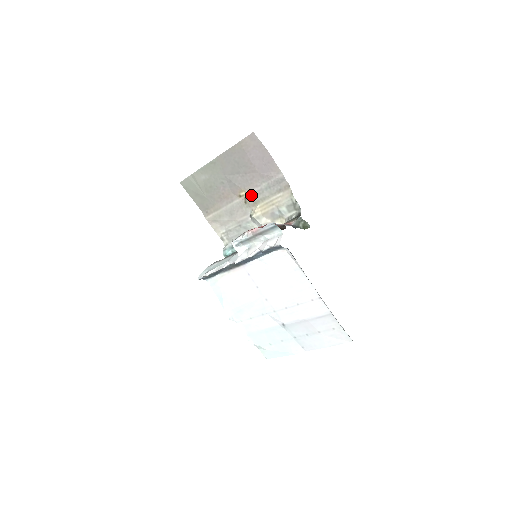
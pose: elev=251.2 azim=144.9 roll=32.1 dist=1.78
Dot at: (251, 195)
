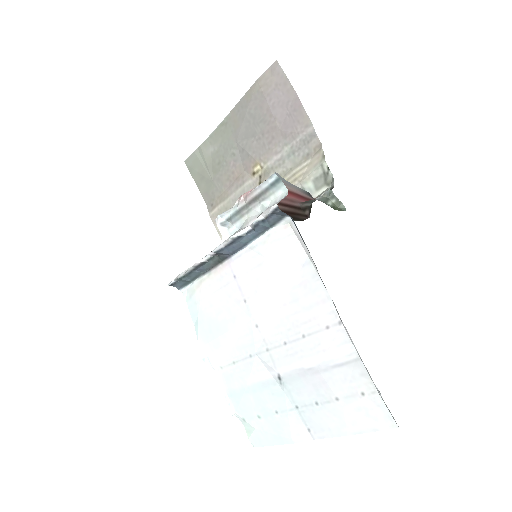
Dot at: (267, 169)
